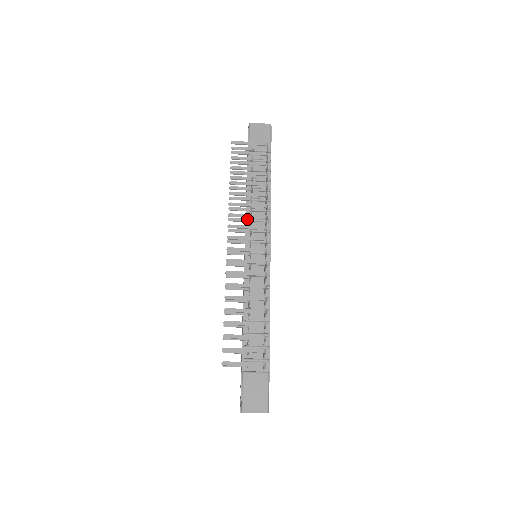
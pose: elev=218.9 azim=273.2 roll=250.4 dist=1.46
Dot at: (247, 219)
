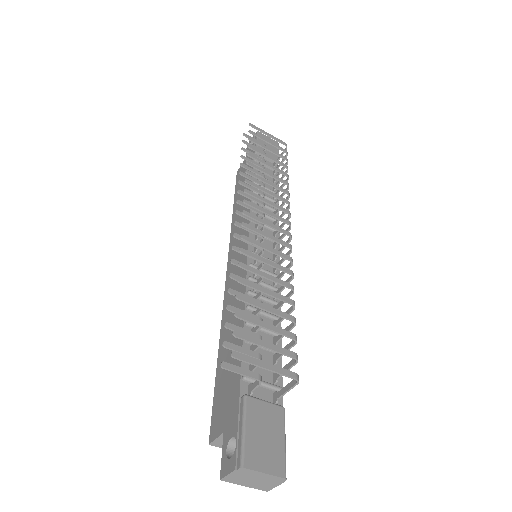
Dot at: (261, 201)
